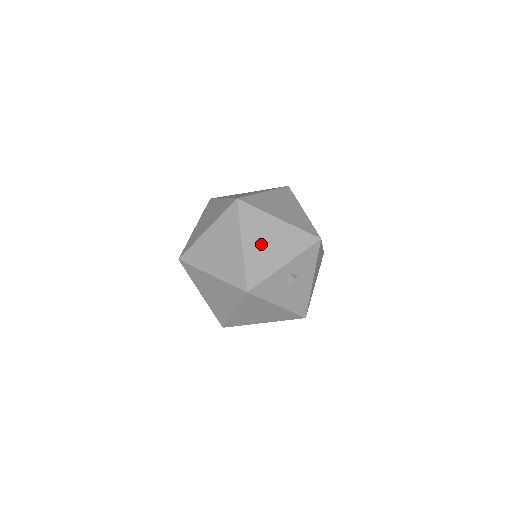
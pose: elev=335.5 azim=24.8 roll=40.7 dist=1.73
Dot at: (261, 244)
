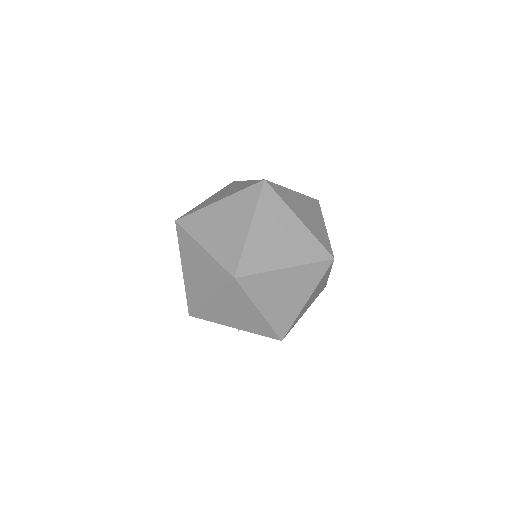
Dot at: (227, 309)
